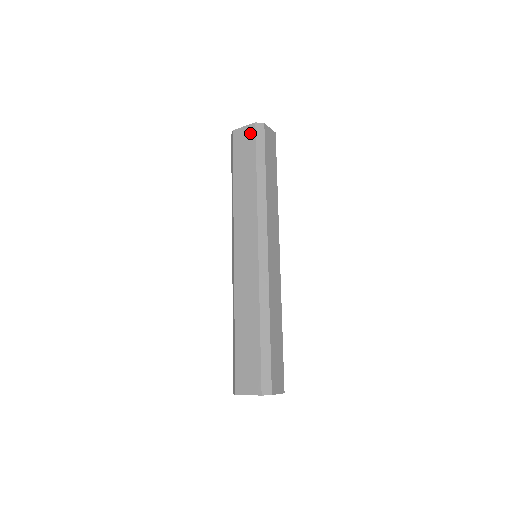
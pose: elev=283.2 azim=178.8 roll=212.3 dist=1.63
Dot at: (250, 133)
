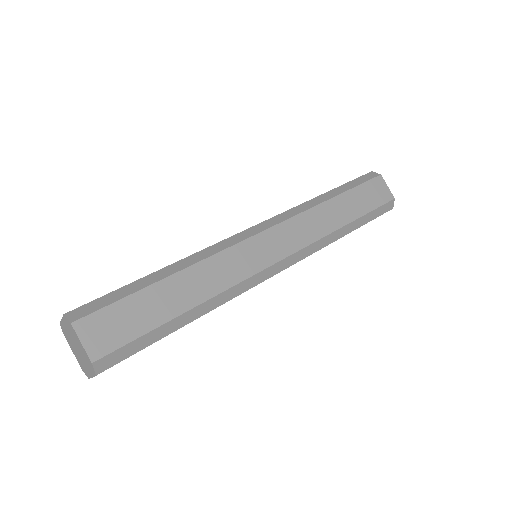
Dot at: occluded
